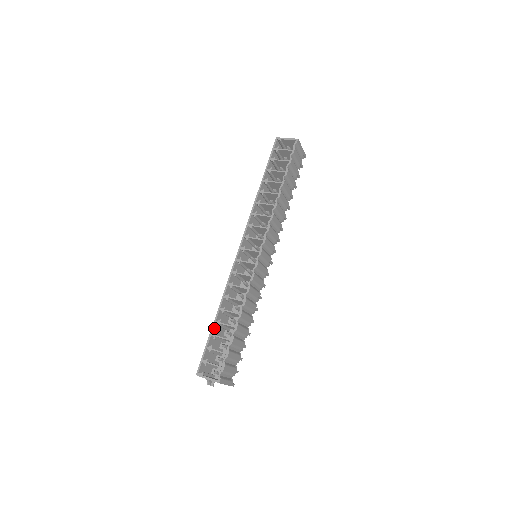
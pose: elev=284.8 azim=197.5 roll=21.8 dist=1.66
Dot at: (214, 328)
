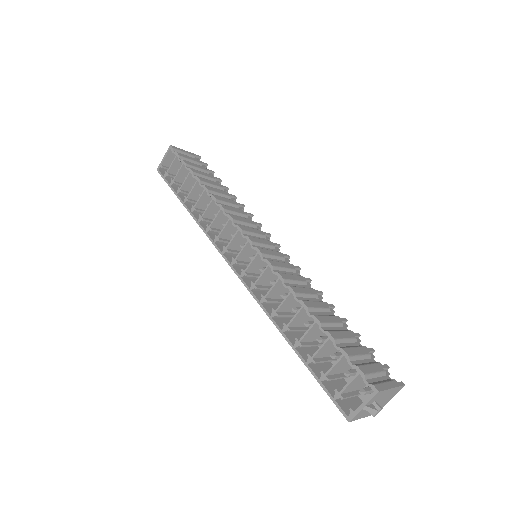
Dot at: (302, 355)
